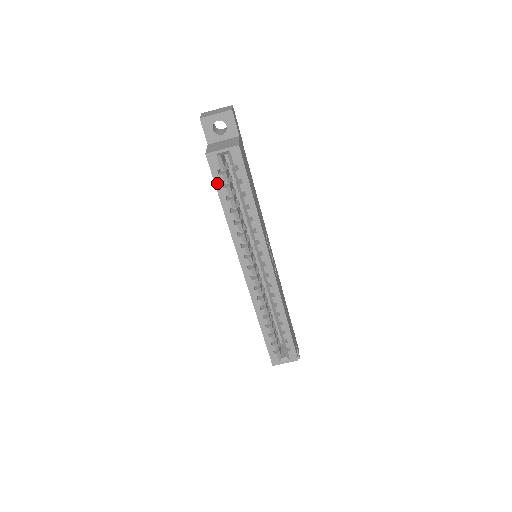
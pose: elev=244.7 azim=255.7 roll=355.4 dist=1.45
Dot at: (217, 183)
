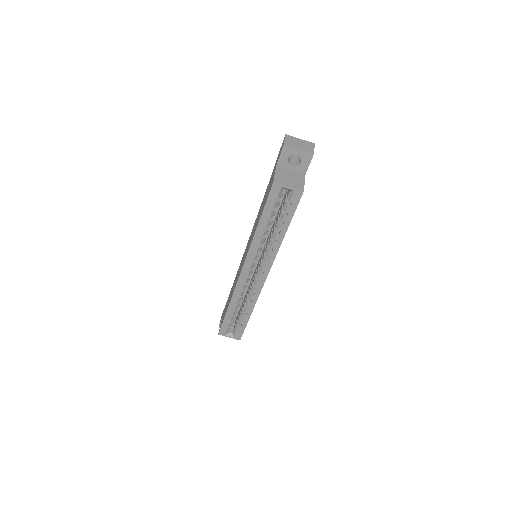
Dot at: (267, 205)
